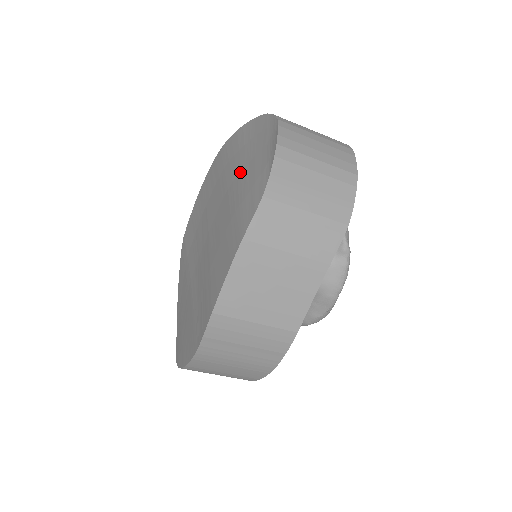
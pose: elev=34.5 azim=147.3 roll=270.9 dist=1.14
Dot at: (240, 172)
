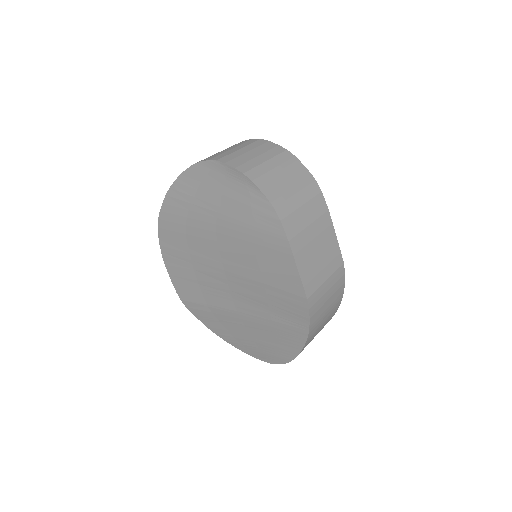
Dot at: (218, 214)
